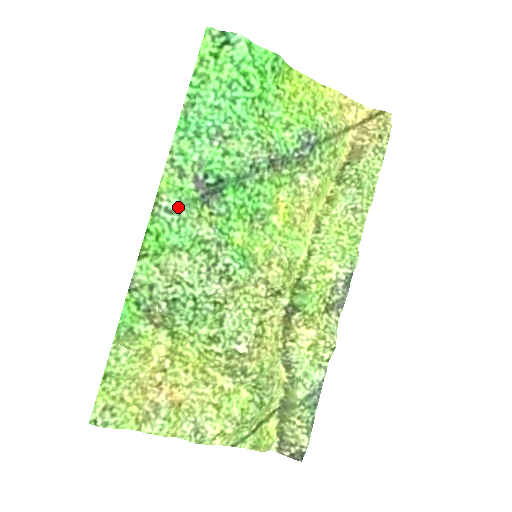
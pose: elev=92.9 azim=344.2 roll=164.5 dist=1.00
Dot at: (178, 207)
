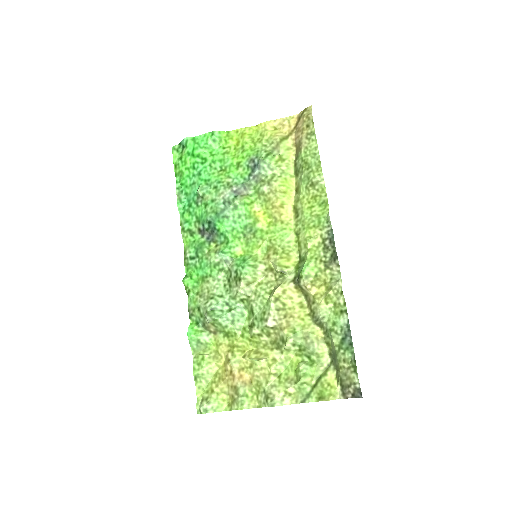
Dot at: (195, 253)
